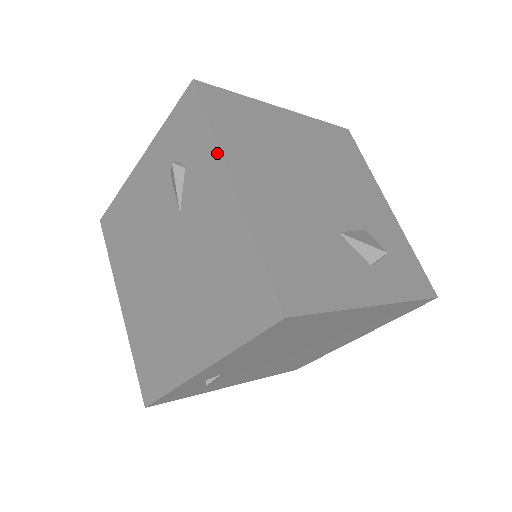
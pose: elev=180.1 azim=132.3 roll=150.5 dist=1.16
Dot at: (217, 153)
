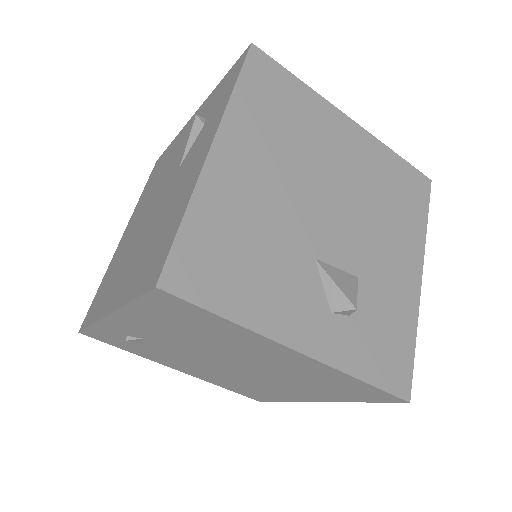
Dot at: (222, 114)
